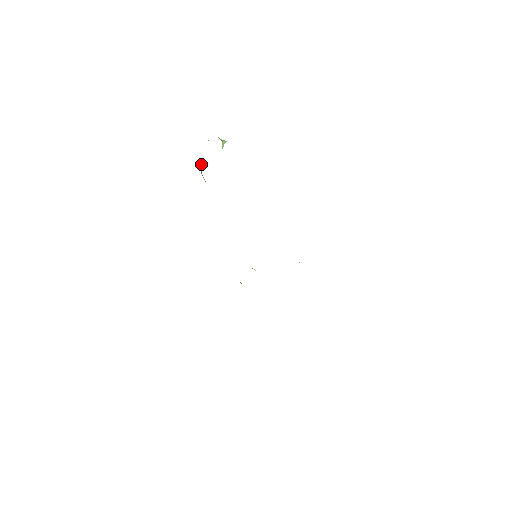
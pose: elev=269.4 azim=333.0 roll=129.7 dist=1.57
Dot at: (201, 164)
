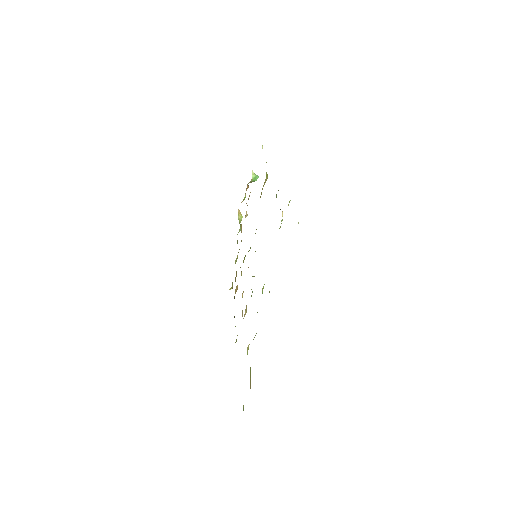
Dot at: (241, 215)
